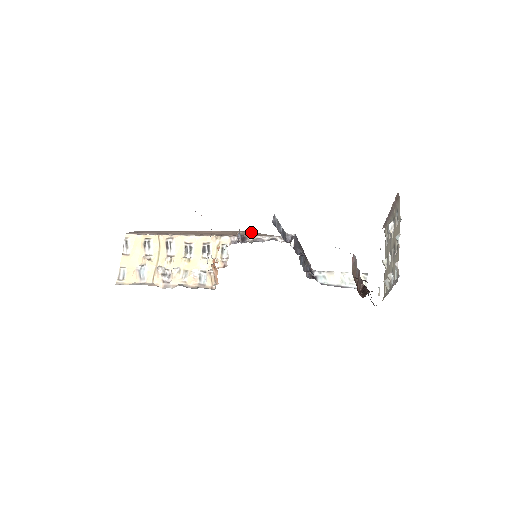
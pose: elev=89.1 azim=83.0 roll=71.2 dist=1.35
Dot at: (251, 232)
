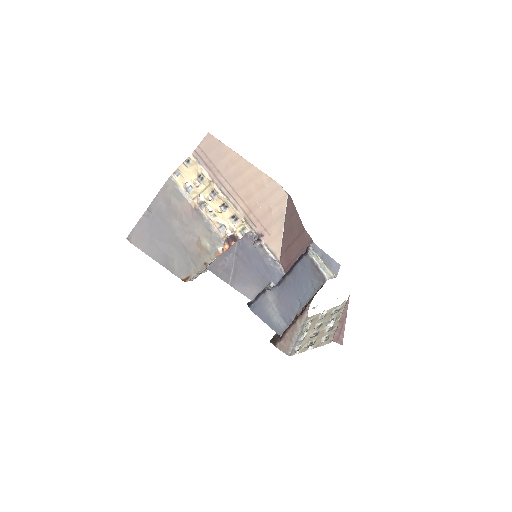
Dot at: (283, 211)
